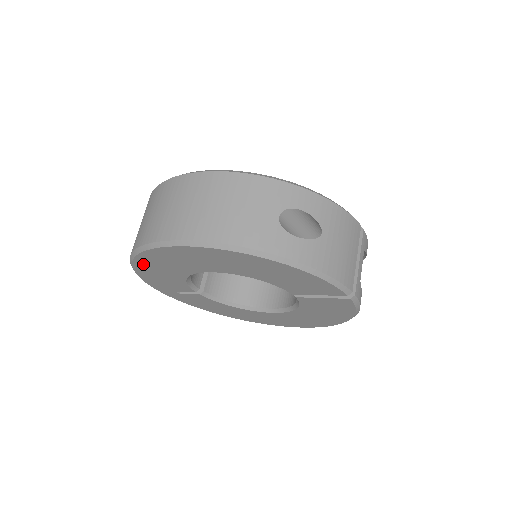
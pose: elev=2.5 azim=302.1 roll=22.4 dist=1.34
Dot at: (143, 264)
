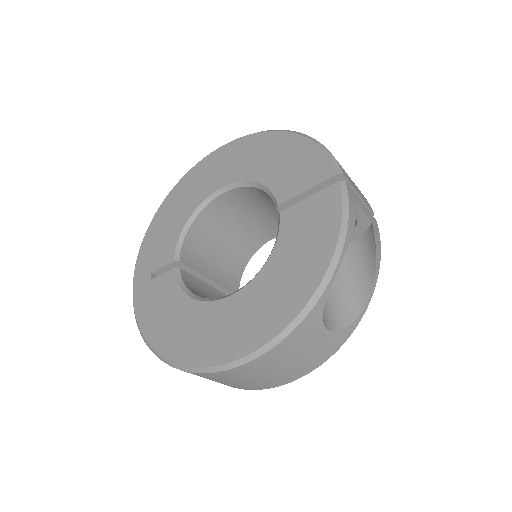
Dot at: (167, 205)
